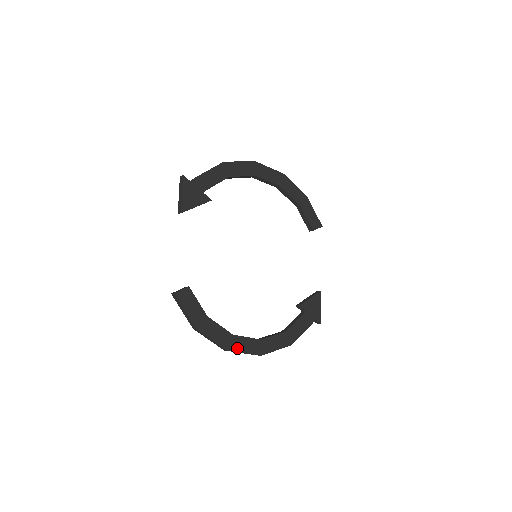
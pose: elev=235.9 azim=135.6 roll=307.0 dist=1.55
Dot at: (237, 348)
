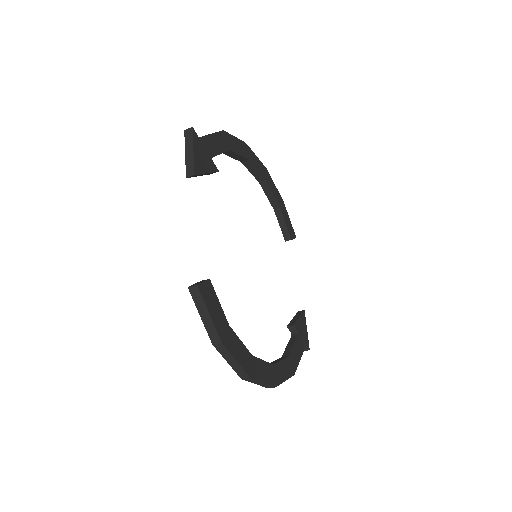
Dot at: (257, 375)
